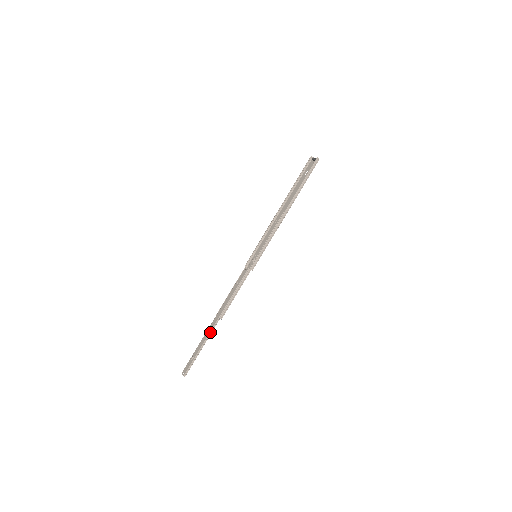
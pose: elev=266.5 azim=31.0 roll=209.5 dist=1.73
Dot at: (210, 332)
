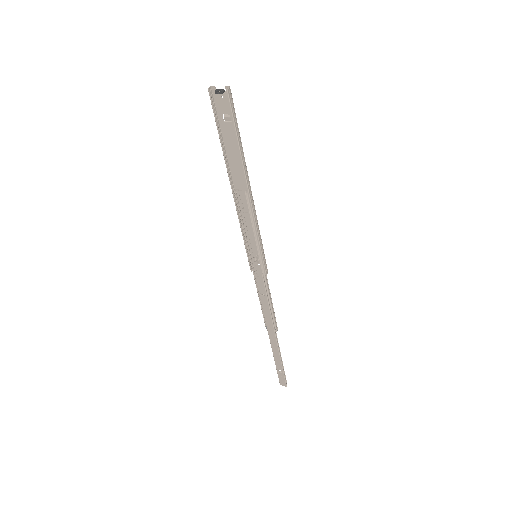
Dot at: (278, 346)
